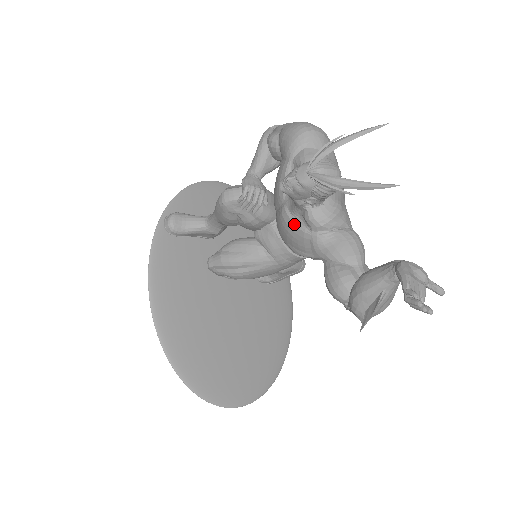
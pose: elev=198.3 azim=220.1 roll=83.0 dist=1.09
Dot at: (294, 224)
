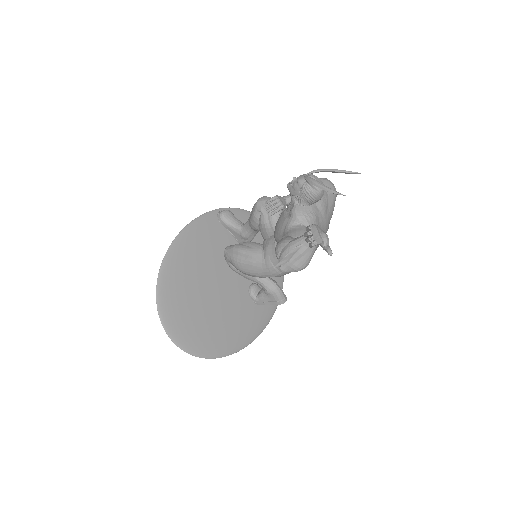
Dot at: (284, 215)
